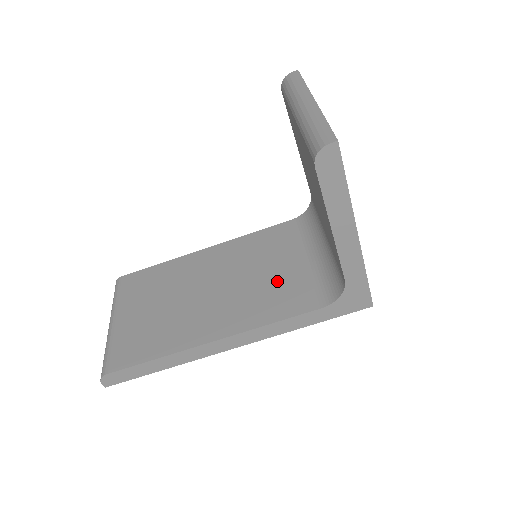
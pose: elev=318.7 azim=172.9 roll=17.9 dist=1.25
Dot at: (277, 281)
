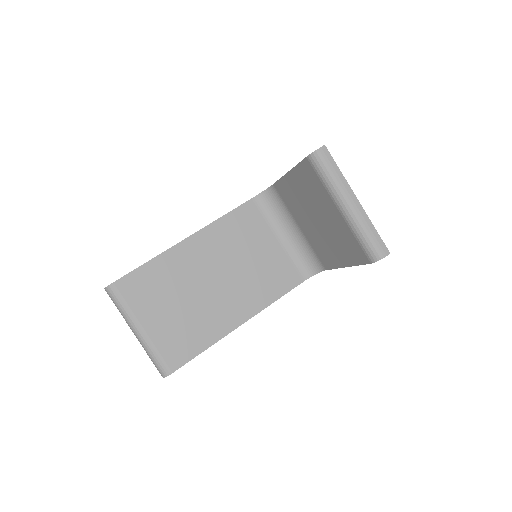
Dot at: (266, 264)
